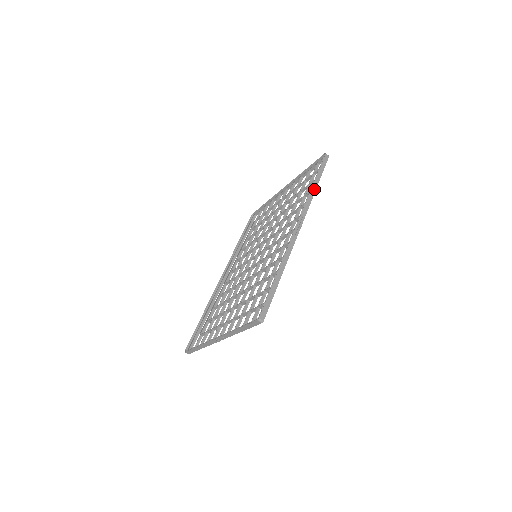
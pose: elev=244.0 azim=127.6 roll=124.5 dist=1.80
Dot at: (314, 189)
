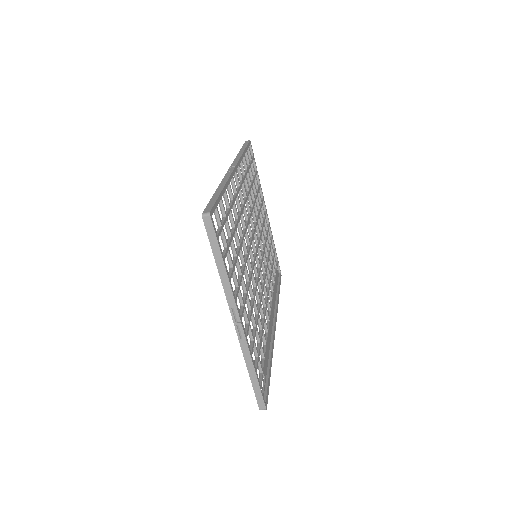
Dot at: (241, 153)
